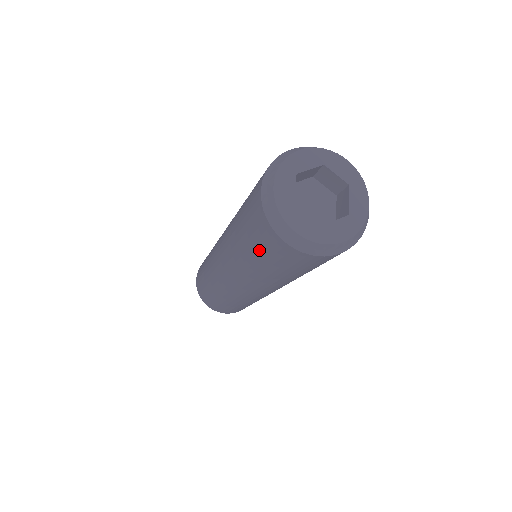
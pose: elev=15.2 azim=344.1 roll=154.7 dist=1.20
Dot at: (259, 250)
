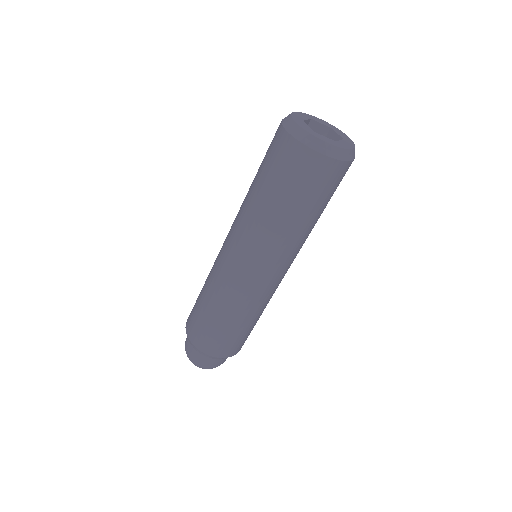
Dot at: (266, 164)
